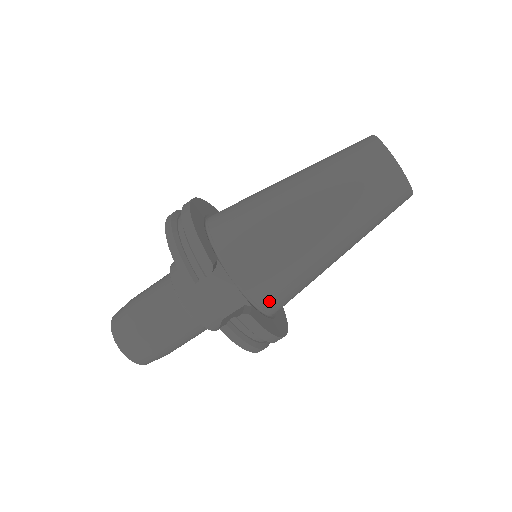
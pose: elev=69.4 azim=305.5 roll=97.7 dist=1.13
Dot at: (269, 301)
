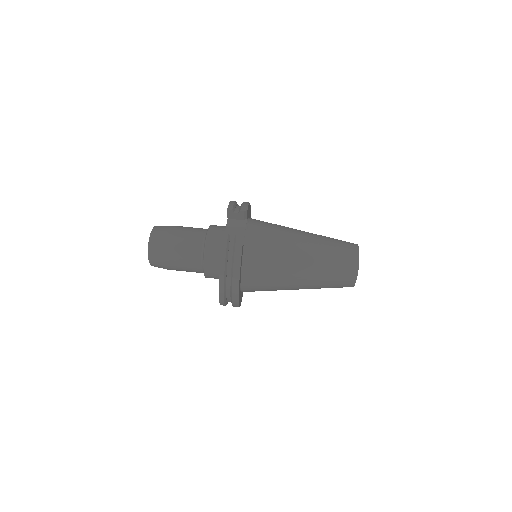
Dot at: (251, 257)
